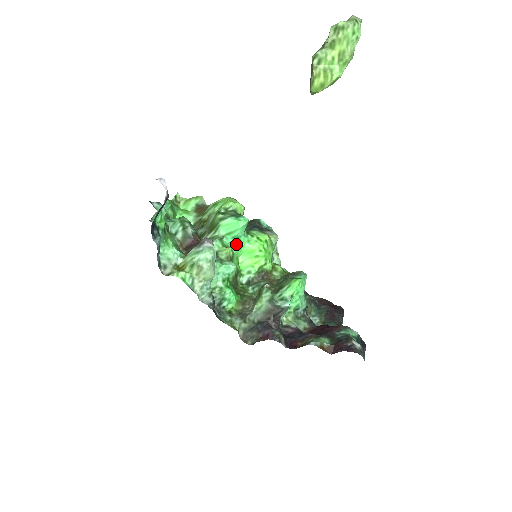
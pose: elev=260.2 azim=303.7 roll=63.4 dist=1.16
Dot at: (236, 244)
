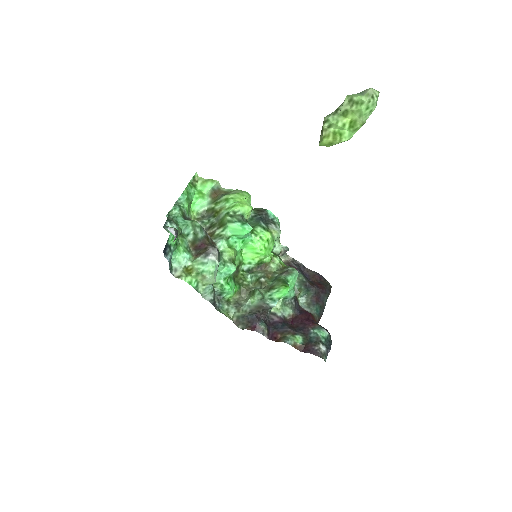
Dot at: (240, 243)
